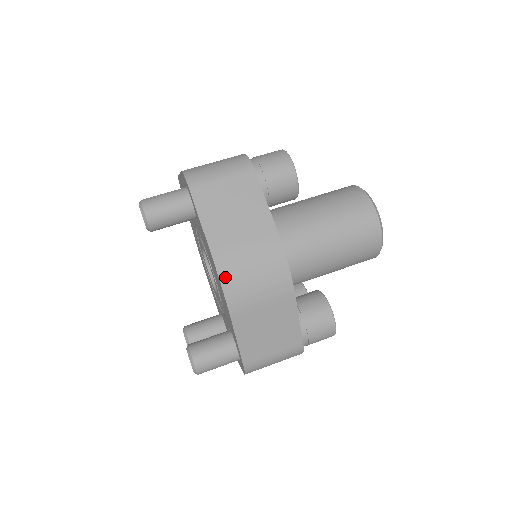
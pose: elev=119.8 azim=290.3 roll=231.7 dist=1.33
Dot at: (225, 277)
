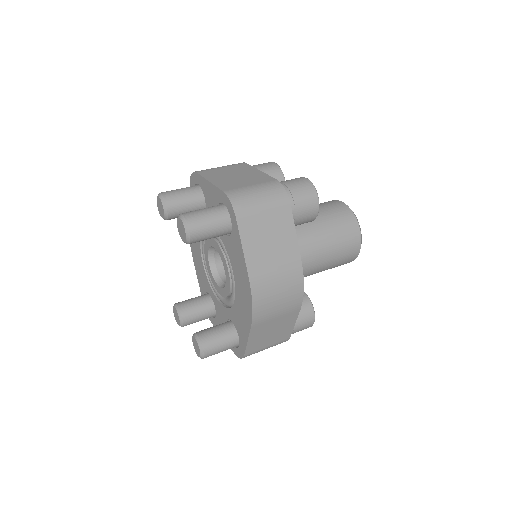
Dot at: (257, 298)
